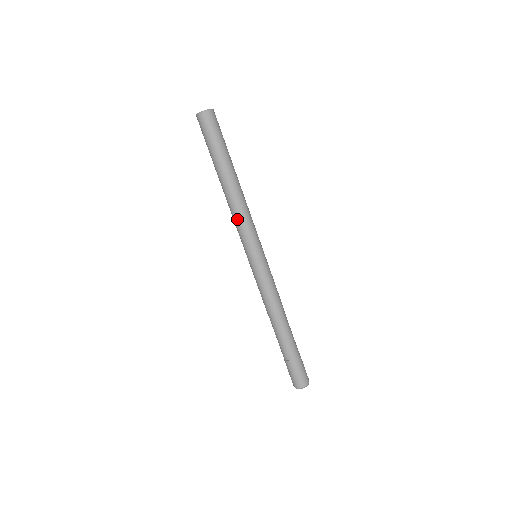
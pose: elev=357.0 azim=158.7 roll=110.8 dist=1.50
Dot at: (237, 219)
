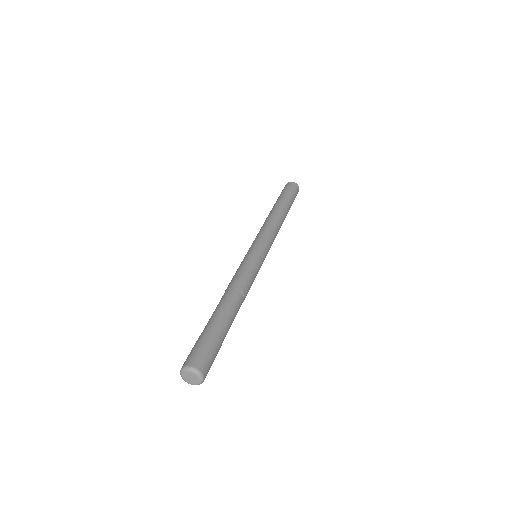
Dot at: (265, 226)
